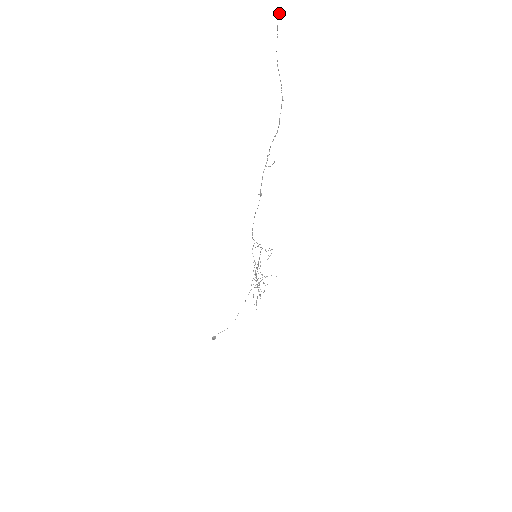
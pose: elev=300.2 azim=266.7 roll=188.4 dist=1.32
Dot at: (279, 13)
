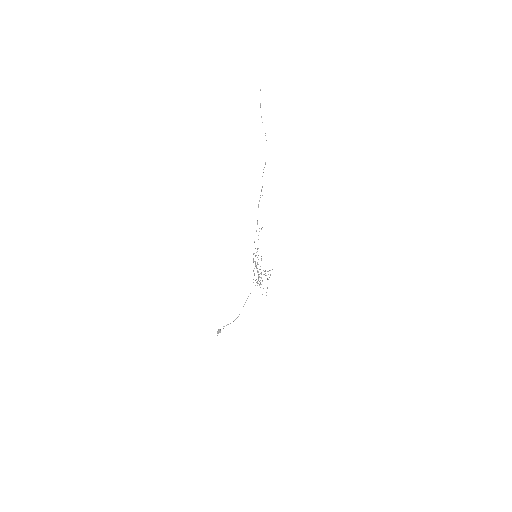
Dot at: (260, 90)
